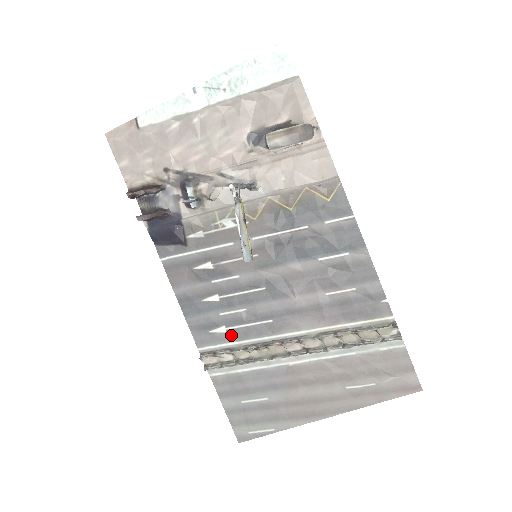
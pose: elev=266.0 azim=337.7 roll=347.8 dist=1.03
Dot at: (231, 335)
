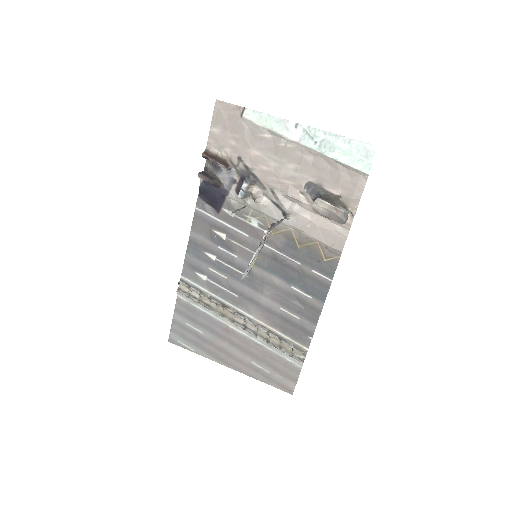
Dot at: (207, 284)
